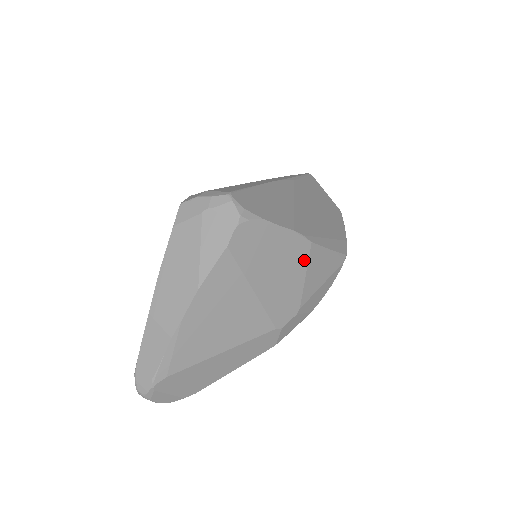
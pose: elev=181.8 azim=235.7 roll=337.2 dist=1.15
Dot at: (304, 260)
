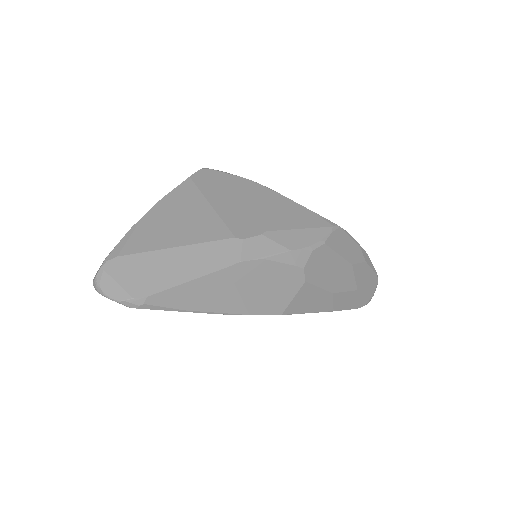
Dot at: (269, 201)
